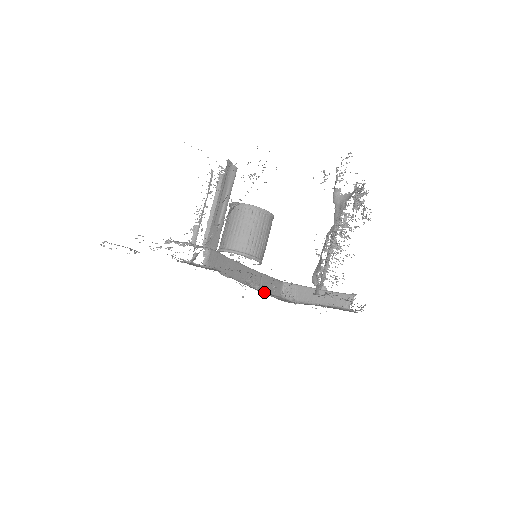
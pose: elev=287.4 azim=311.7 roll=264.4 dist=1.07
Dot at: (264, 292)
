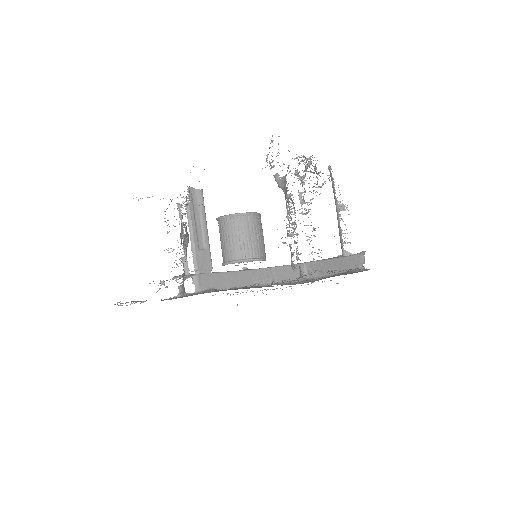
Dot at: (281, 283)
